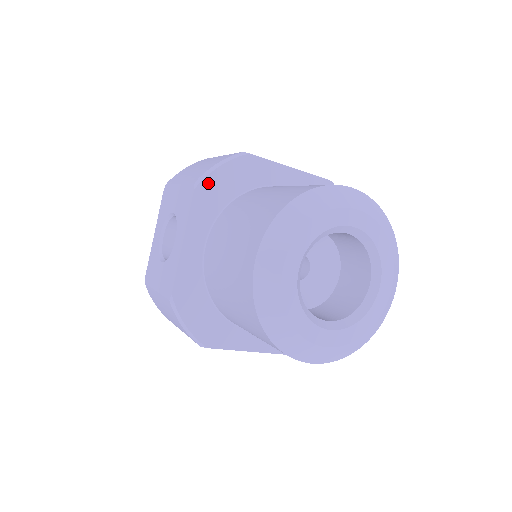
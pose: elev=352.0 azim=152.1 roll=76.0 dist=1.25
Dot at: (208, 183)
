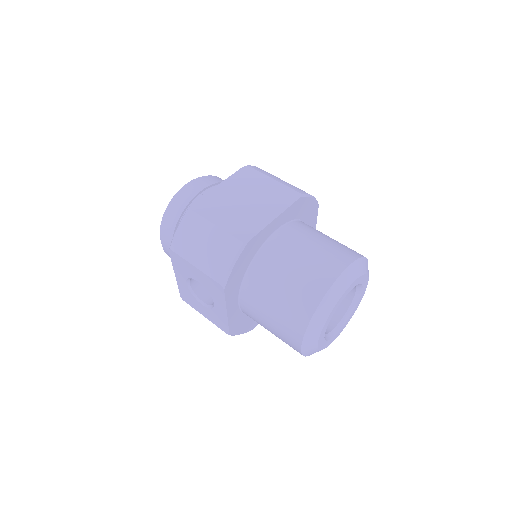
Dot at: (230, 280)
